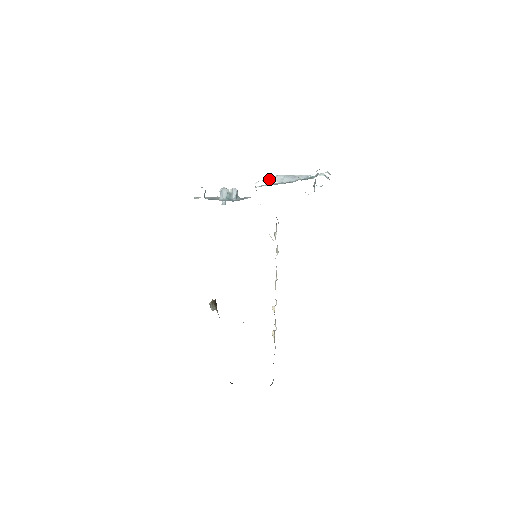
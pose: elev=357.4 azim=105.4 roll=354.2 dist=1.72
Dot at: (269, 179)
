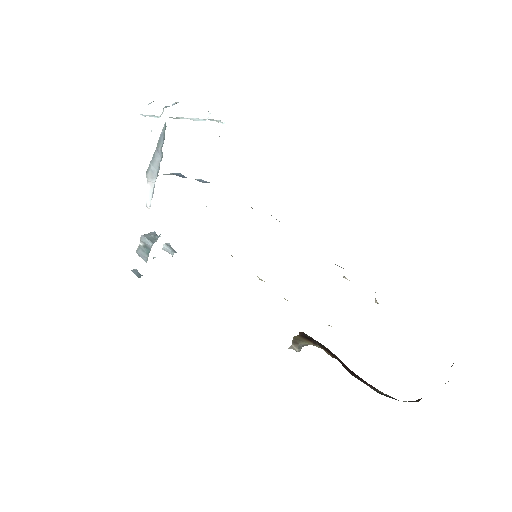
Dot at: (147, 187)
